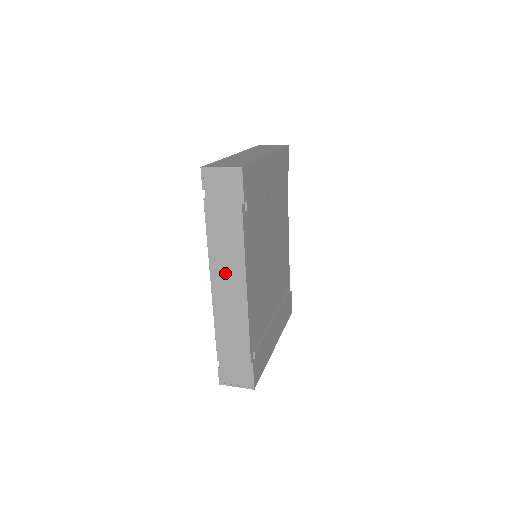
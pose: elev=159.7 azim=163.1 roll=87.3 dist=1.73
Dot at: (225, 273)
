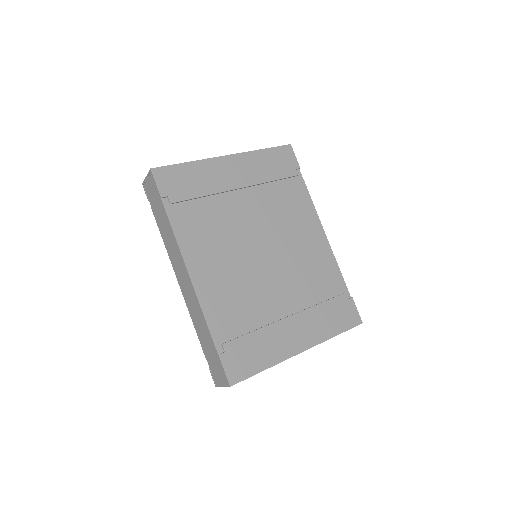
Dot at: (178, 267)
